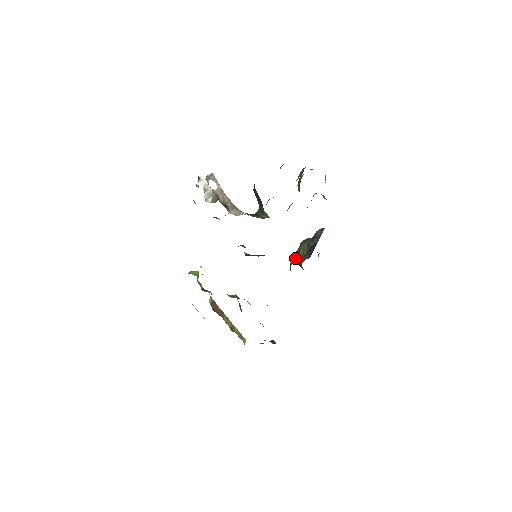
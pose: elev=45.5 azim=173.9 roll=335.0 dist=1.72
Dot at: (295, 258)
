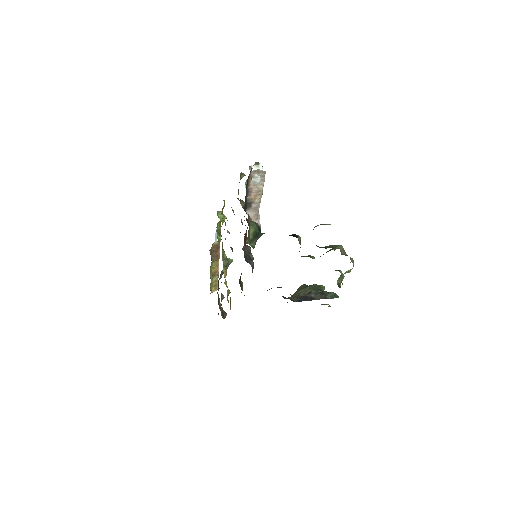
Dot at: (298, 288)
